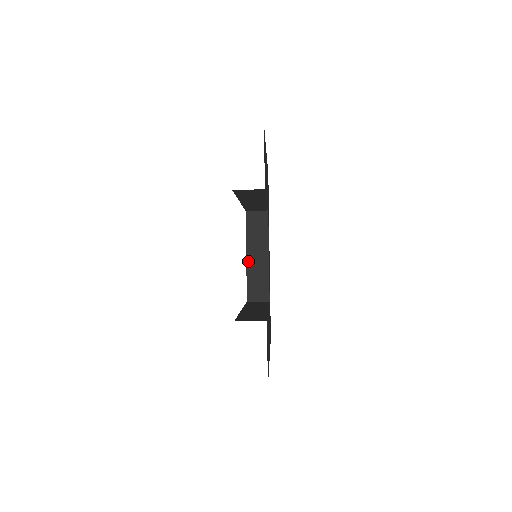
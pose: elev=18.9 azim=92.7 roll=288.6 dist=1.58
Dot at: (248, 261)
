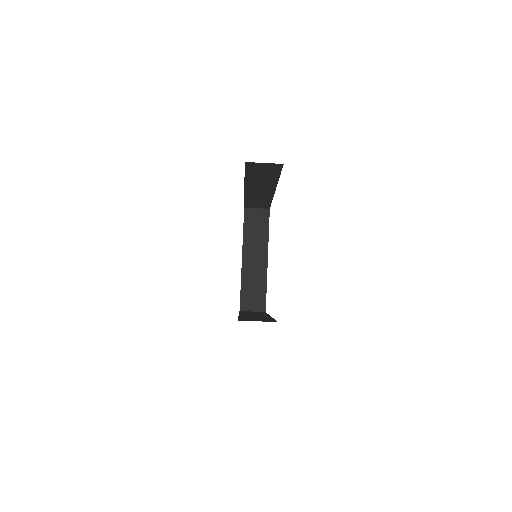
Dot at: (244, 264)
